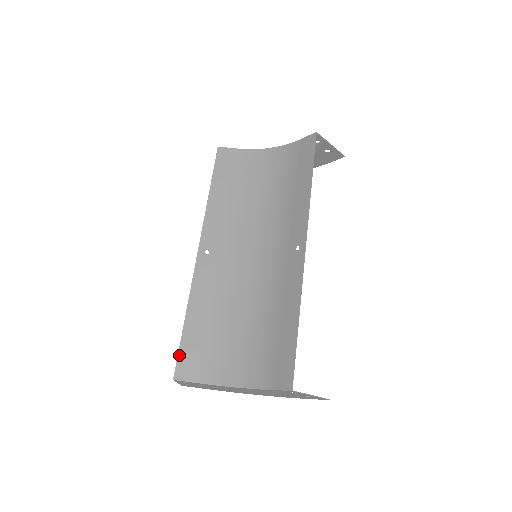
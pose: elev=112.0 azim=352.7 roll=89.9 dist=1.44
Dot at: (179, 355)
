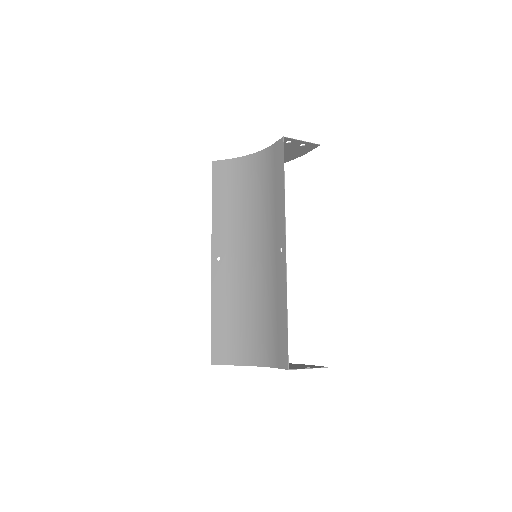
Dot at: (212, 346)
